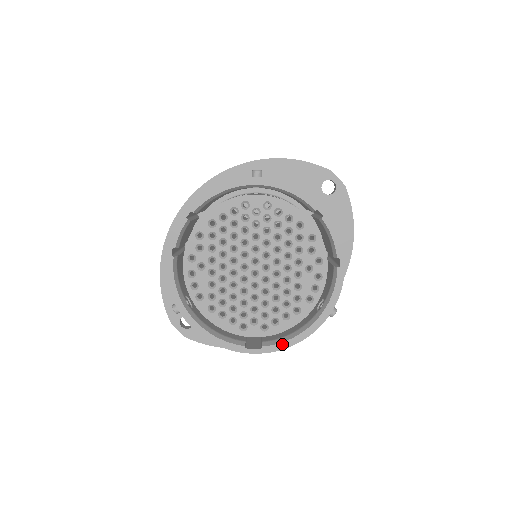
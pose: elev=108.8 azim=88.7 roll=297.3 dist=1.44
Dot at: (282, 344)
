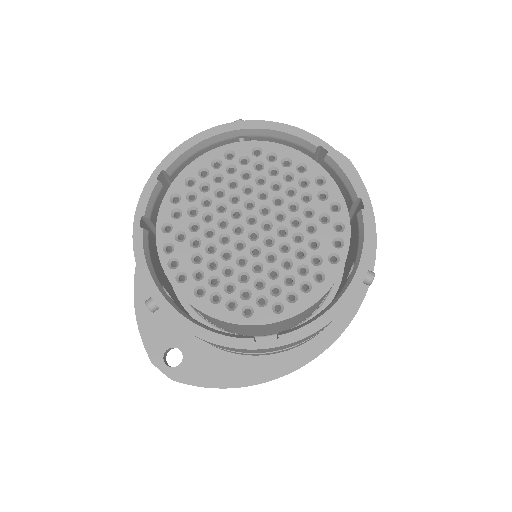
Dot at: (307, 327)
